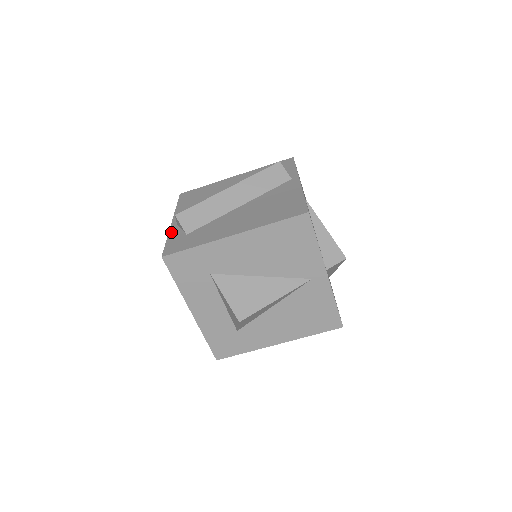
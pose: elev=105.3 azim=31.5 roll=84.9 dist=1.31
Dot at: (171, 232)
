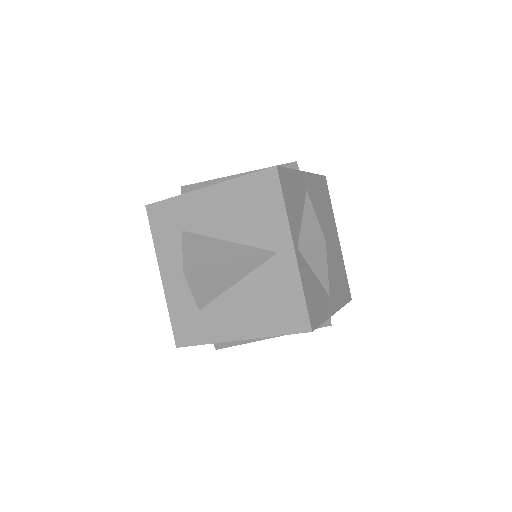
Dot at: occluded
